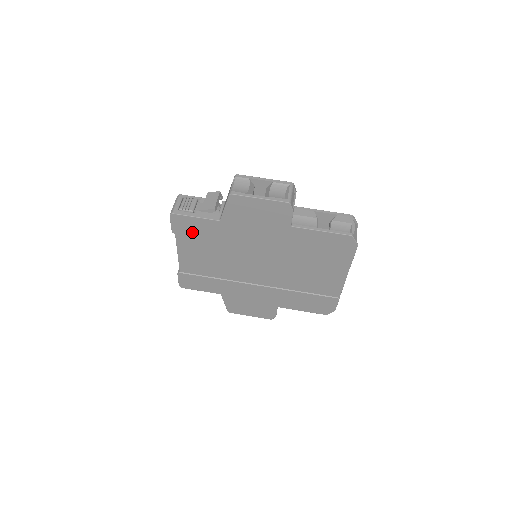
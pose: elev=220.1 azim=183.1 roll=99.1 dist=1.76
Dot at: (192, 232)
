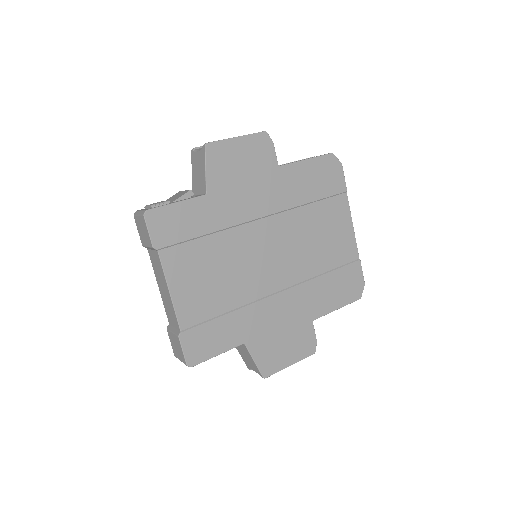
Dot at: (179, 233)
